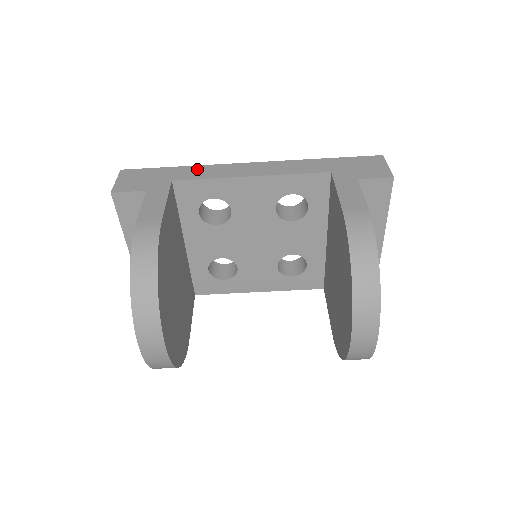
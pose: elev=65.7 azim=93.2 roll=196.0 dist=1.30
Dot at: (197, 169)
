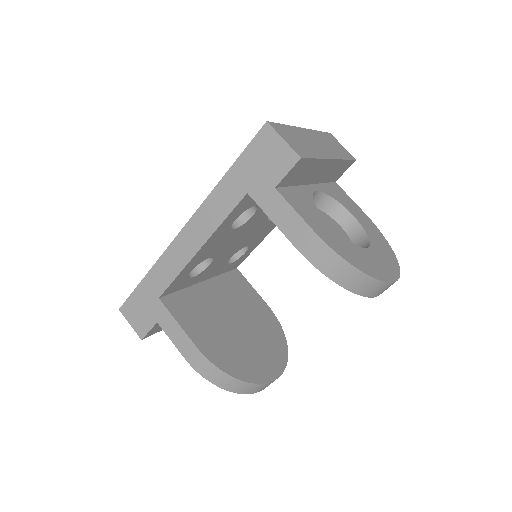
Dot at: (158, 270)
